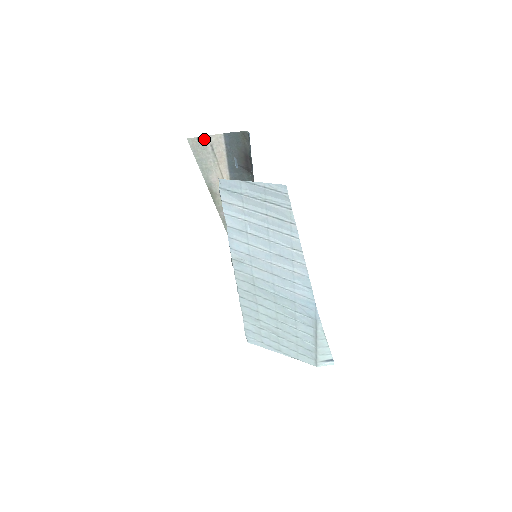
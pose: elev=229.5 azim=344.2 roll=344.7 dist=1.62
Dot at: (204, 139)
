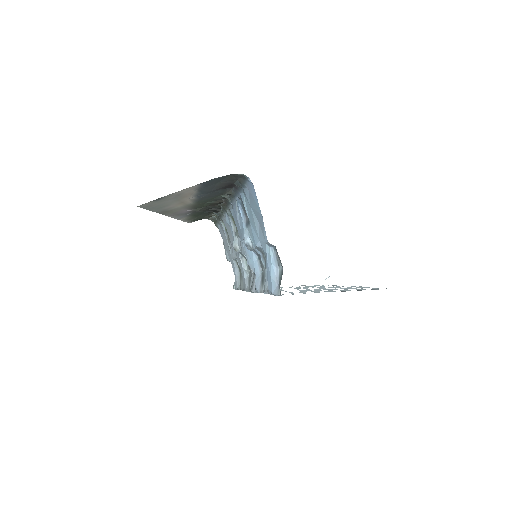
Dot at: (166, 196)
